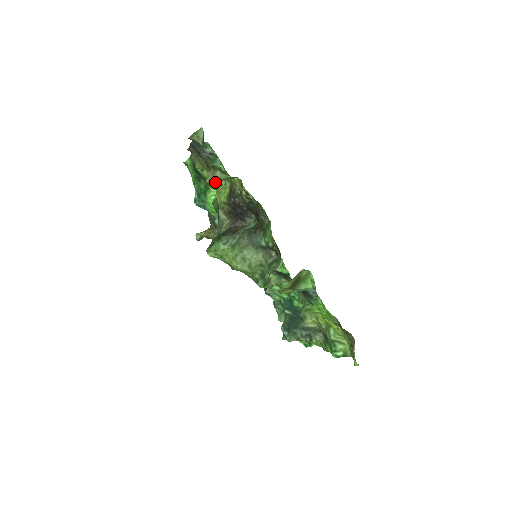
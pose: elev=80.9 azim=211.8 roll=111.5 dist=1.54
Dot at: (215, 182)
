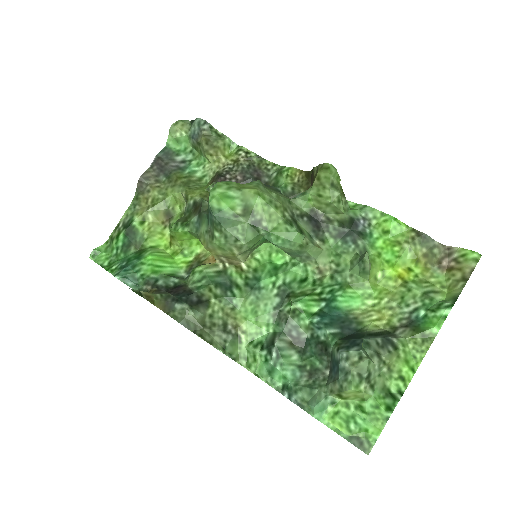
Dot at: (185, 188)
